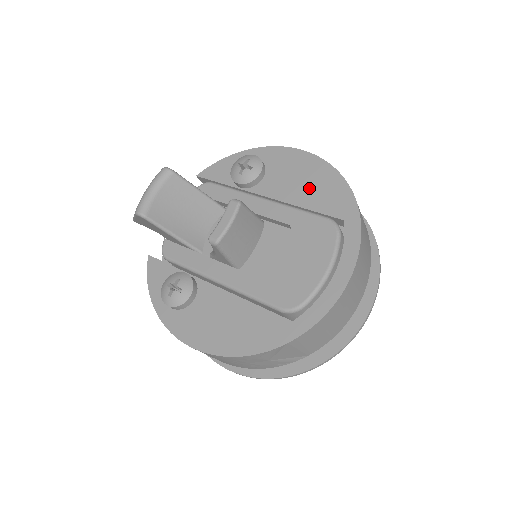
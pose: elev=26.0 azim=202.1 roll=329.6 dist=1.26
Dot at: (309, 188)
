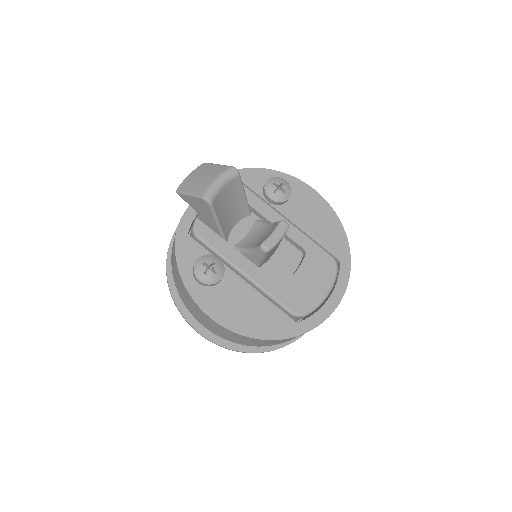
Dot at: (320, 226)
